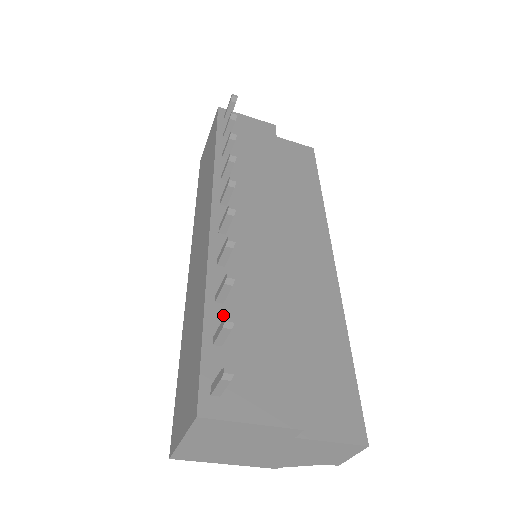
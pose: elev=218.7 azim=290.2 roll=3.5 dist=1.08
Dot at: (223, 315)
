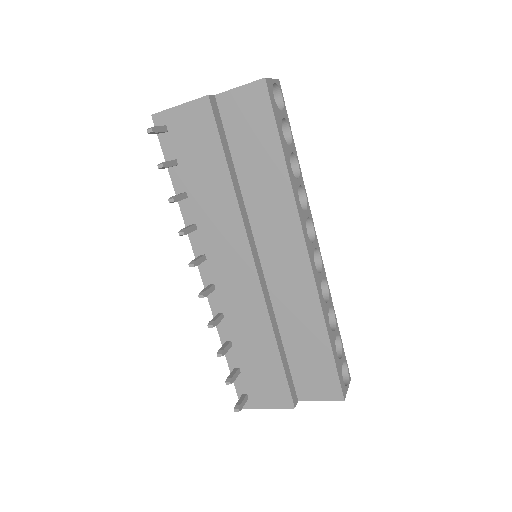
Dot at: (235, 353)
